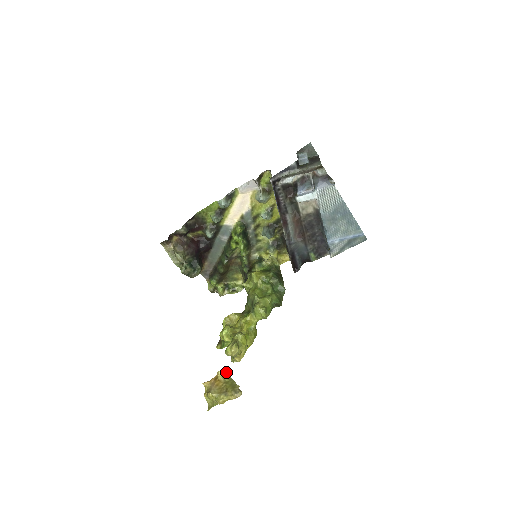
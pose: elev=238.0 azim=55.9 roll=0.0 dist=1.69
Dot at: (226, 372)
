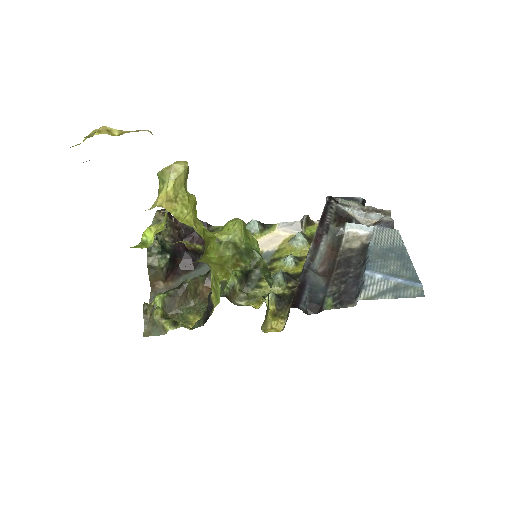
Dot at: occluded
